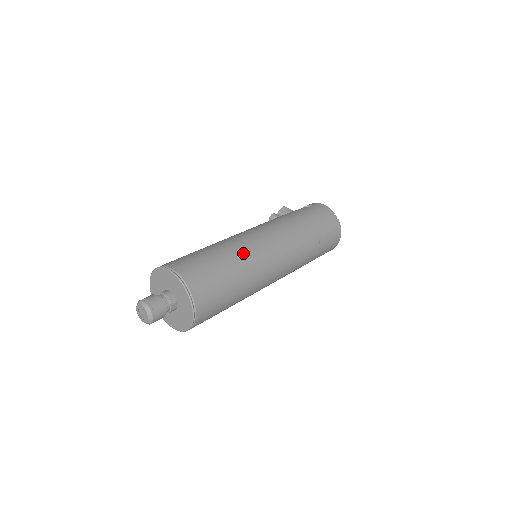
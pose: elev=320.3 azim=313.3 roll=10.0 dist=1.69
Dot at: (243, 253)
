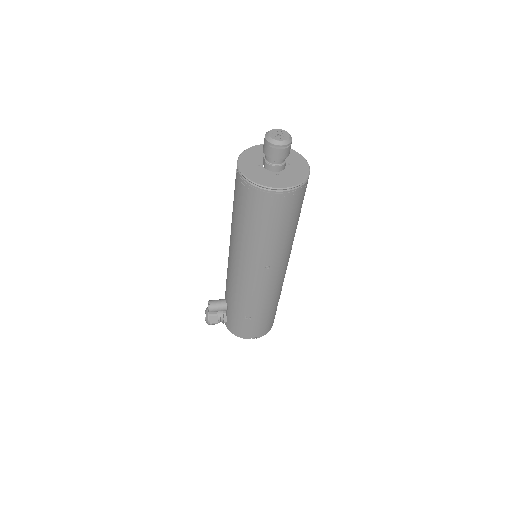
Dot at: occluded
